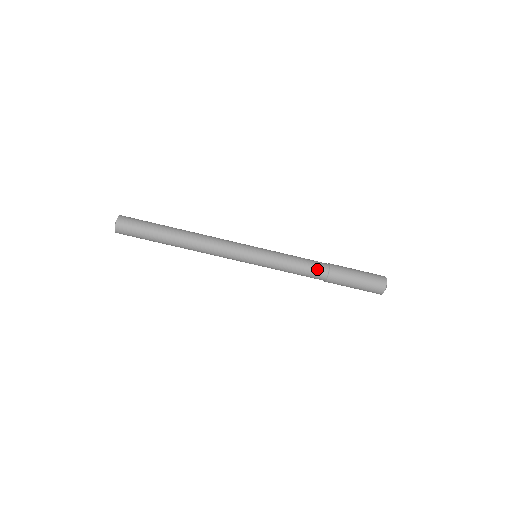
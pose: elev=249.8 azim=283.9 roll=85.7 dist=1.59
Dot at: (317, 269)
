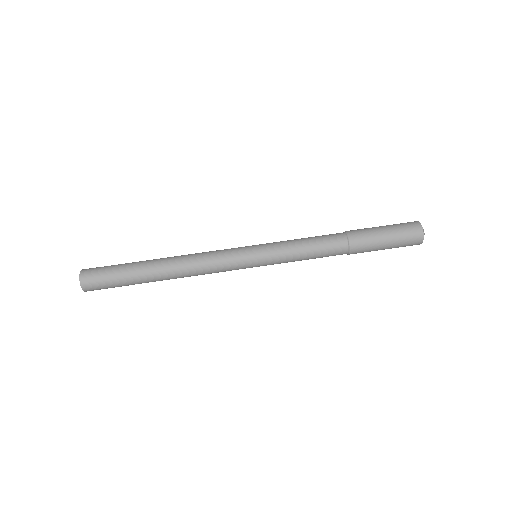
Dot at: (330, 235)
